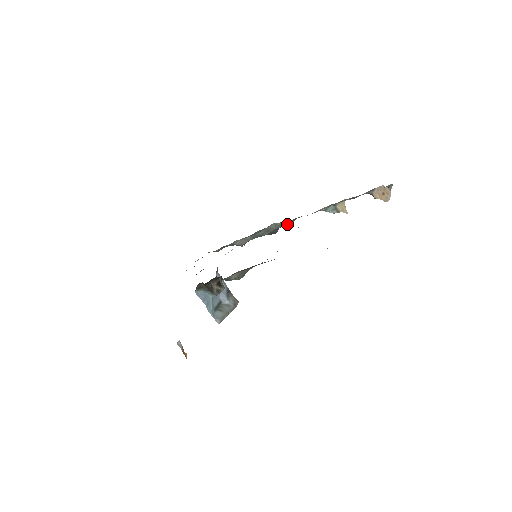
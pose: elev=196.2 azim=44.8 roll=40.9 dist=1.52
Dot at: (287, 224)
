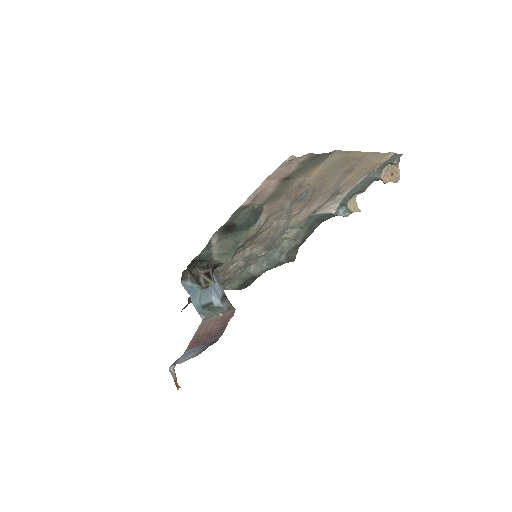
Dot at: (299, 237)
